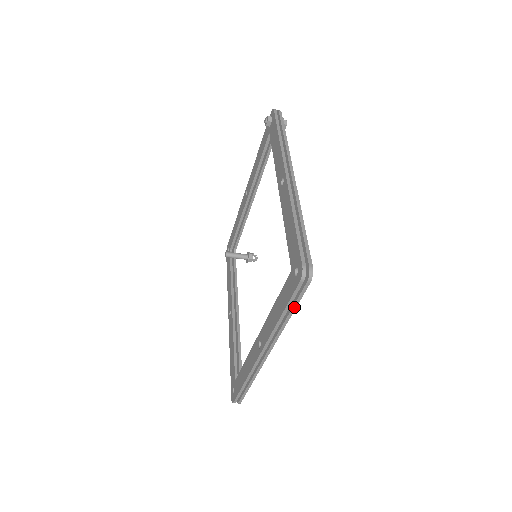
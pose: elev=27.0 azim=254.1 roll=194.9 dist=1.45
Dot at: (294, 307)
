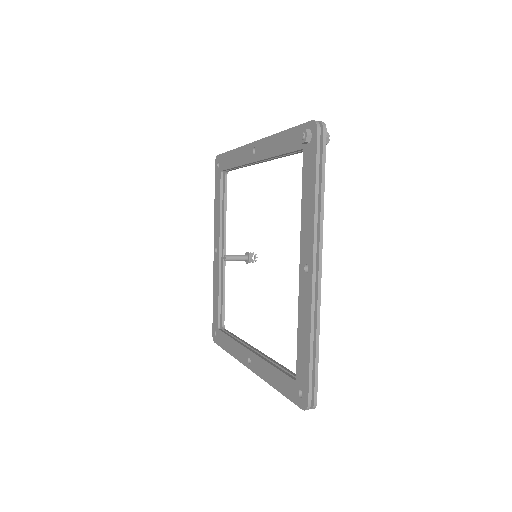
Dot at: occluded
